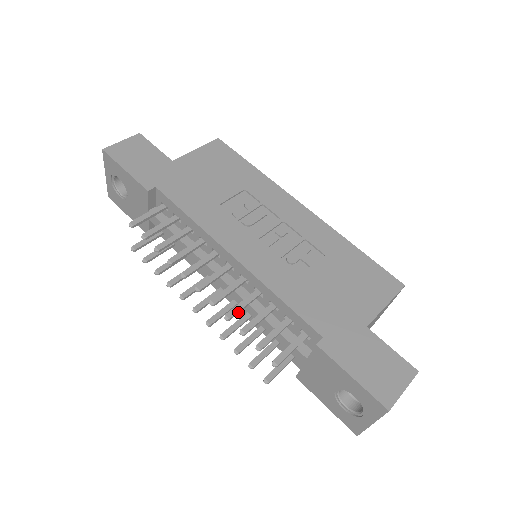
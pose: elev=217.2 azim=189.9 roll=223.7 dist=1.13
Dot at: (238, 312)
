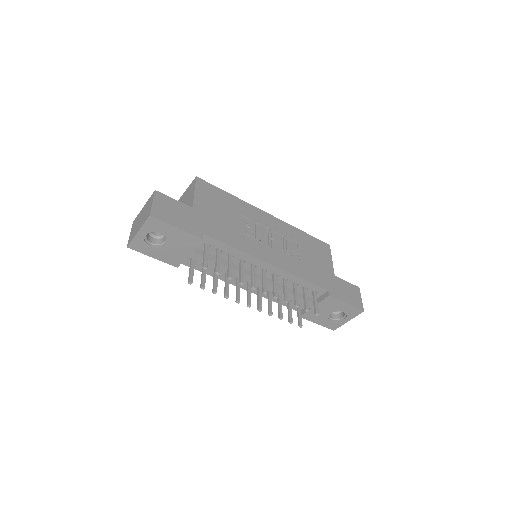
Dot at: (287, 296)
